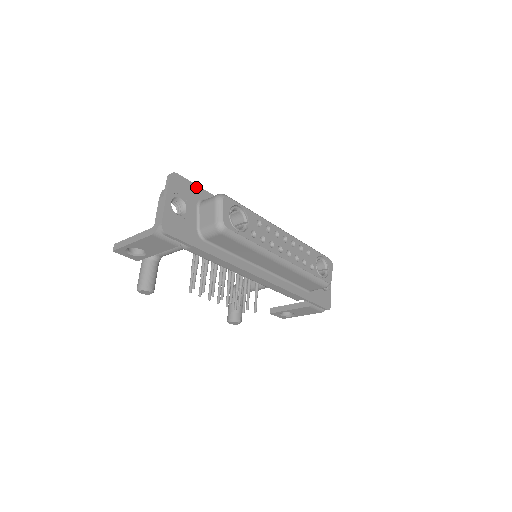
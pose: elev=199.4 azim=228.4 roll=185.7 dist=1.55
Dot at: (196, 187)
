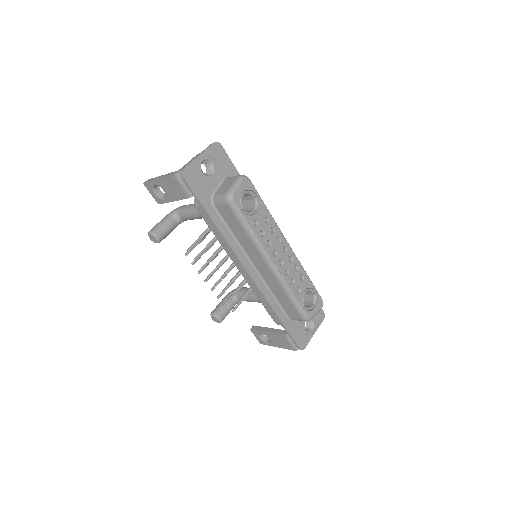
Dot at: (232, 165)
